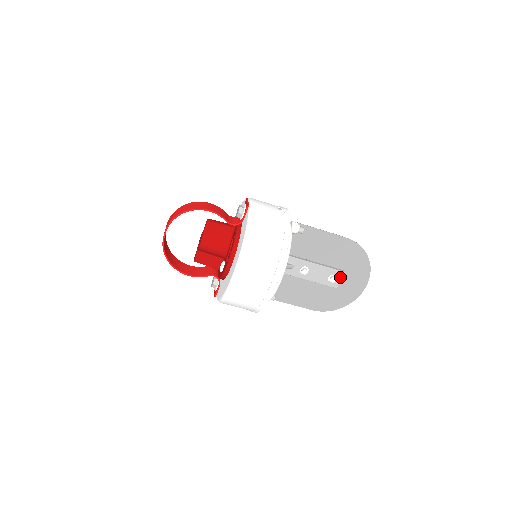
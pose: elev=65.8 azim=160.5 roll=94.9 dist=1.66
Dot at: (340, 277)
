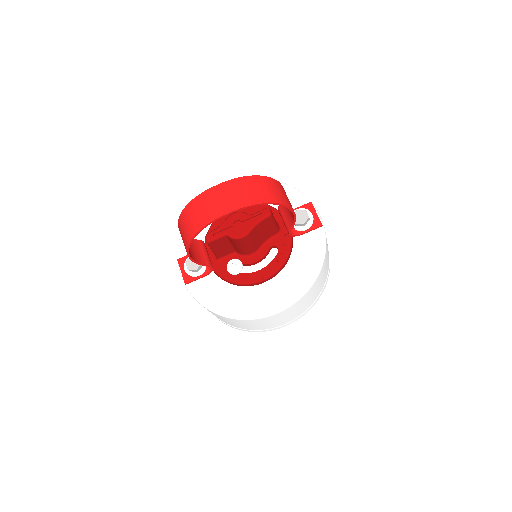
Dot at: occluded
